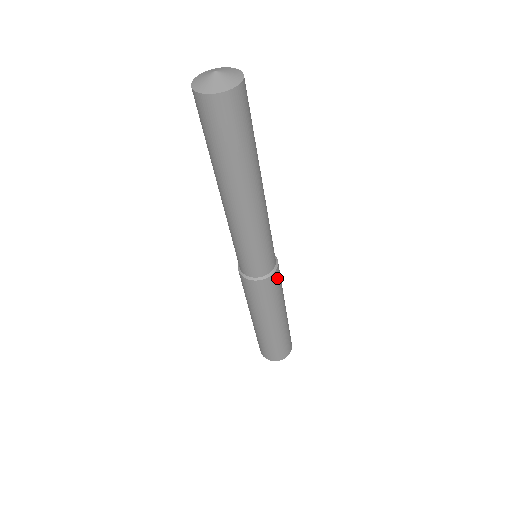
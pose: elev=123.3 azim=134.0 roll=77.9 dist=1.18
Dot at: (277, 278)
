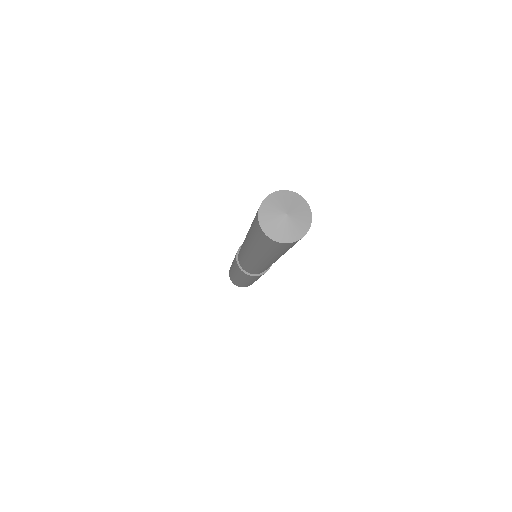
Dot at: occluded
